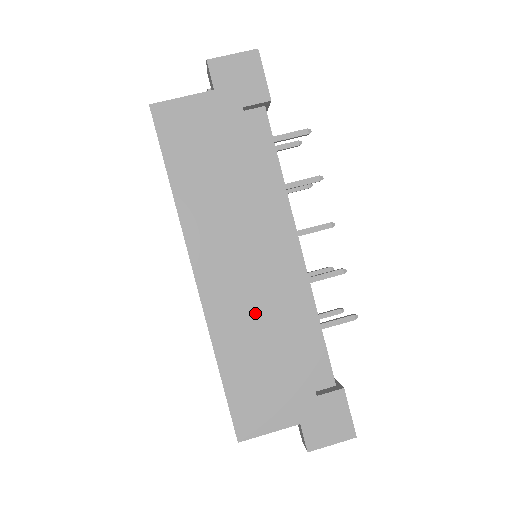
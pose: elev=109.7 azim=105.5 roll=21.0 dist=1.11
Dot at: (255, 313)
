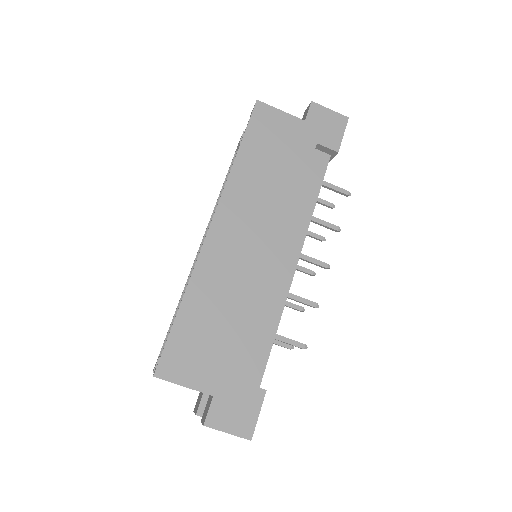
Dot at: (236, 283)
